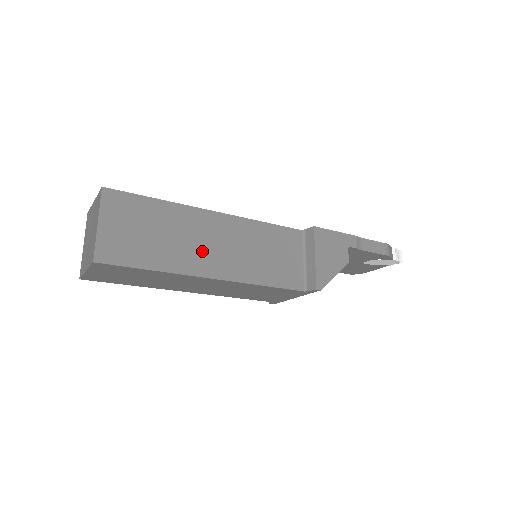
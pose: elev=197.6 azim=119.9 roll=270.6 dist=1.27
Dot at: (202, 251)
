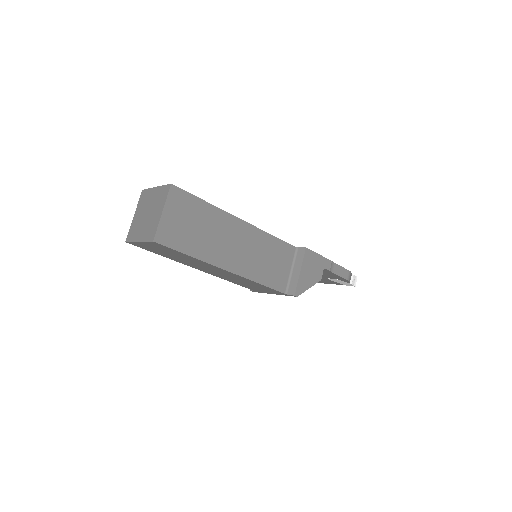
Dot at: (226, 249)
